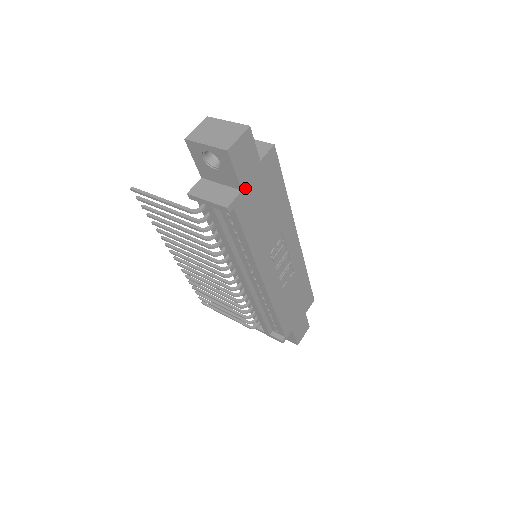
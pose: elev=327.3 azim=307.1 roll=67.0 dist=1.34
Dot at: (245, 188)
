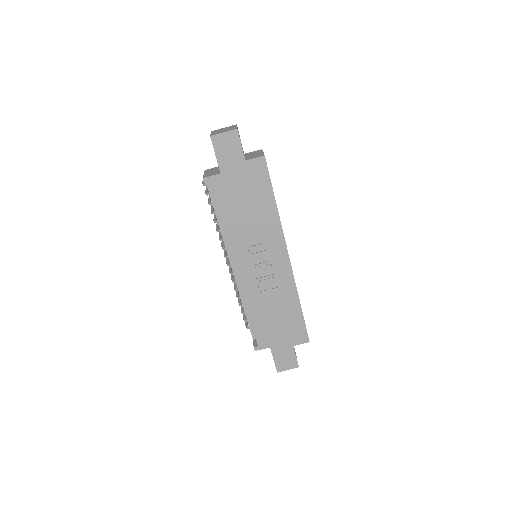
Dot at: (225, 173)
